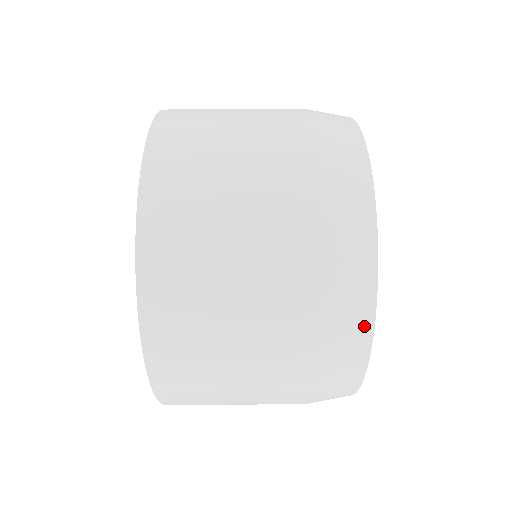
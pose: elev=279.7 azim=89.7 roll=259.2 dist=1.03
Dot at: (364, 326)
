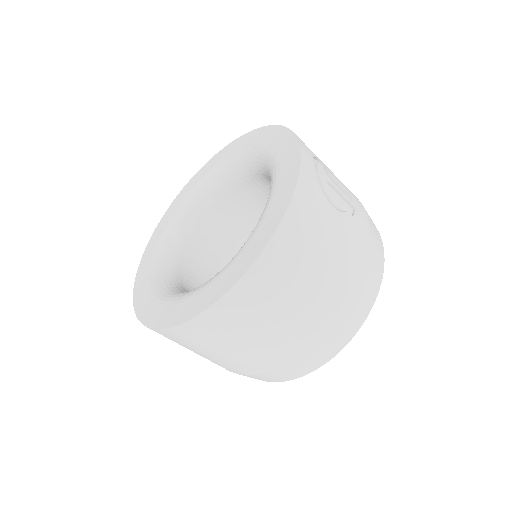
Dot at: occluded
